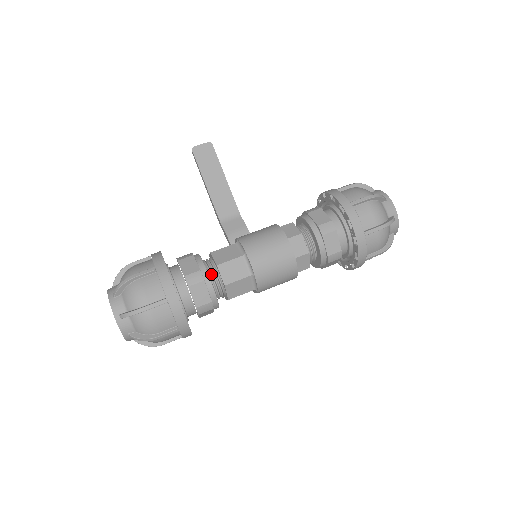
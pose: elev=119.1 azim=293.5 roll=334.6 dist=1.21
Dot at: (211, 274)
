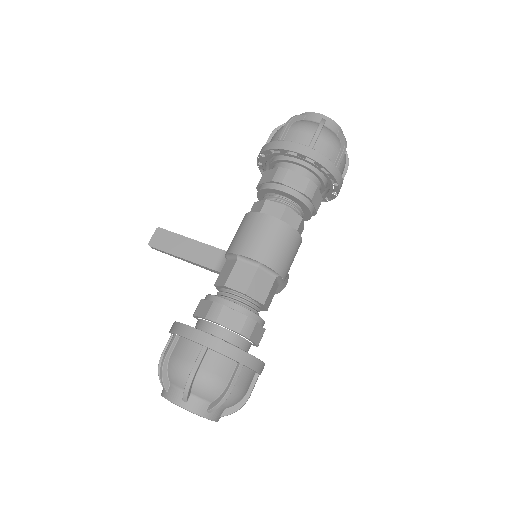
Dot at: (227, 298)
